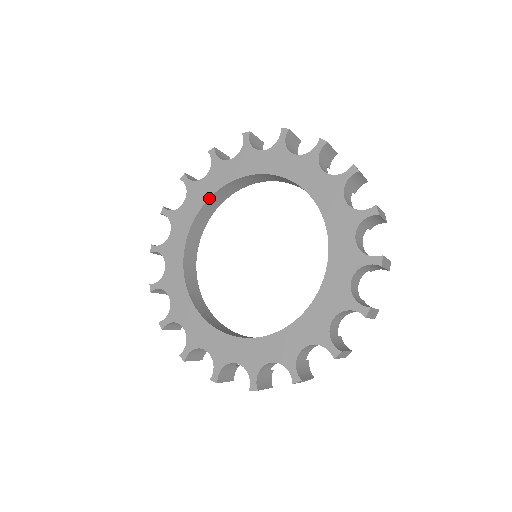
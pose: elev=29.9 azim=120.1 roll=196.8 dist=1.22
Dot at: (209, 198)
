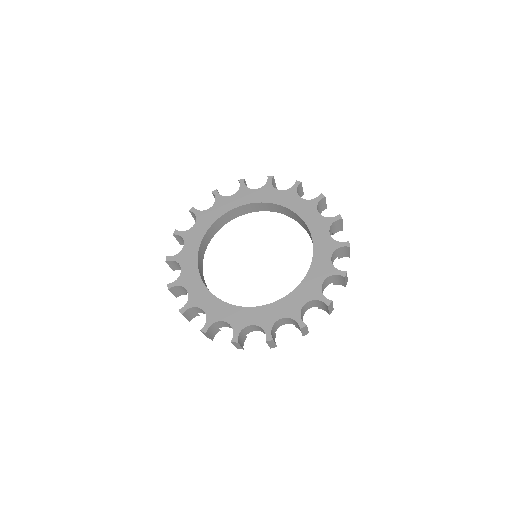
Dot at: (232, 209)
